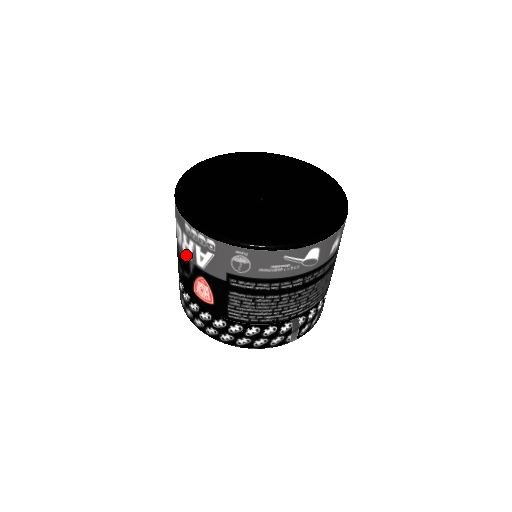
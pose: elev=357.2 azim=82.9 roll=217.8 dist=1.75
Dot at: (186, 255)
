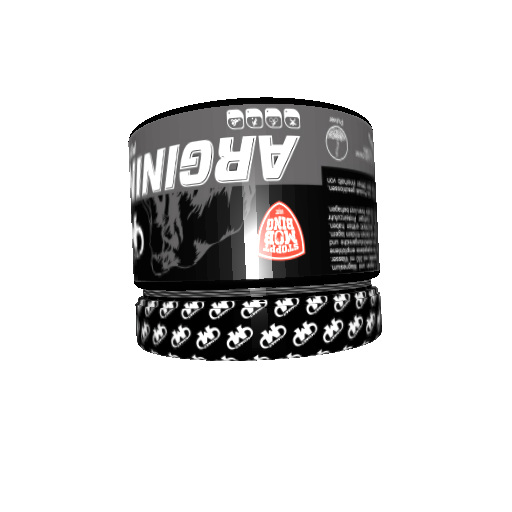
Dot at: (230, 183)
